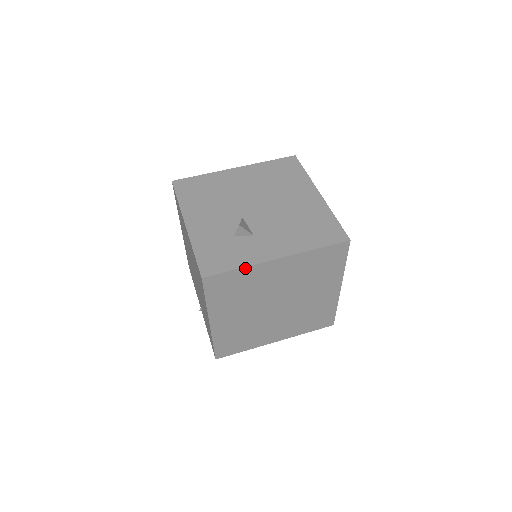
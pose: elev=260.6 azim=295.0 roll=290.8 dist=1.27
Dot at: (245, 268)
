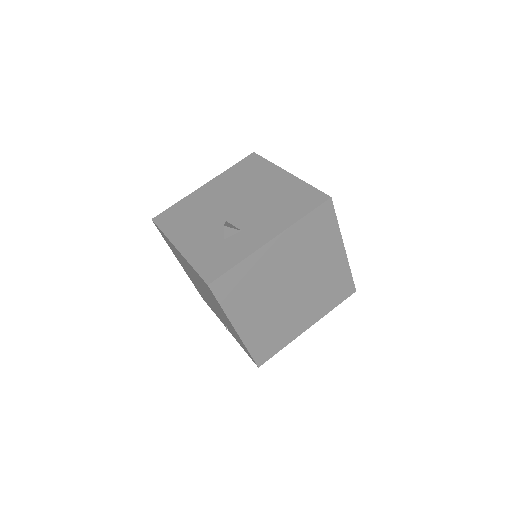
Dot at: (244, 261)
